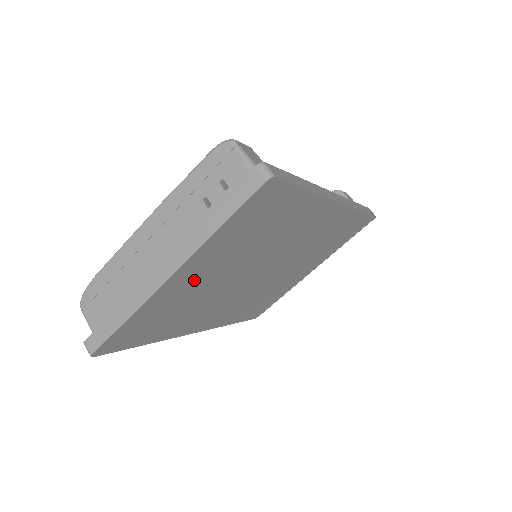
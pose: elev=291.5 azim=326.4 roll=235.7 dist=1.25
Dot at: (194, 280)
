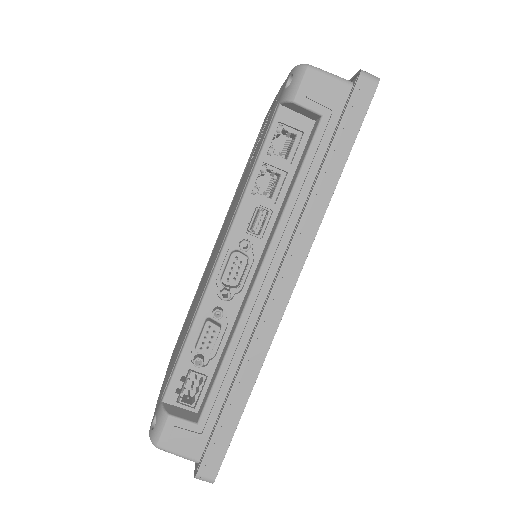
Dot at: occluded
